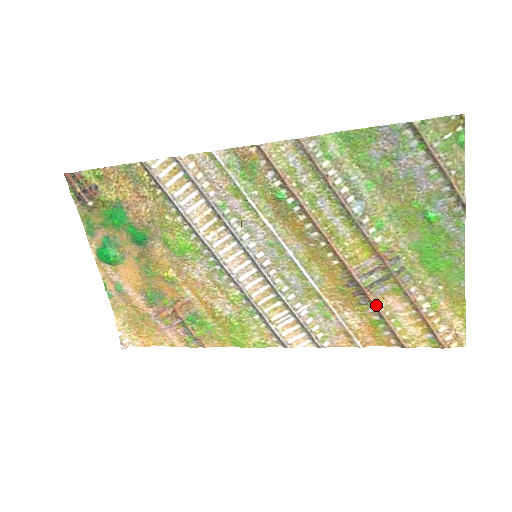
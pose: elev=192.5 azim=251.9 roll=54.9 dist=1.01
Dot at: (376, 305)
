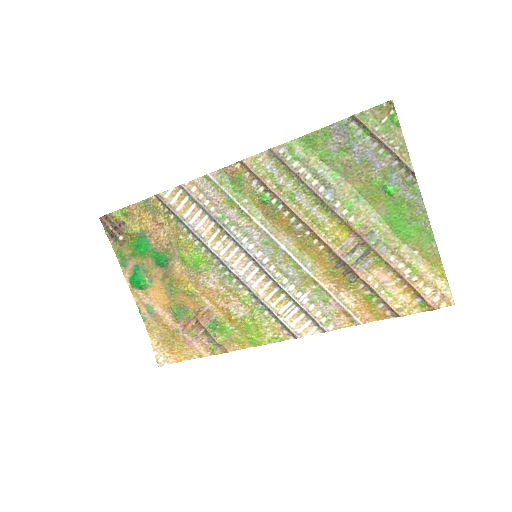
Dot at: (364, 280)
